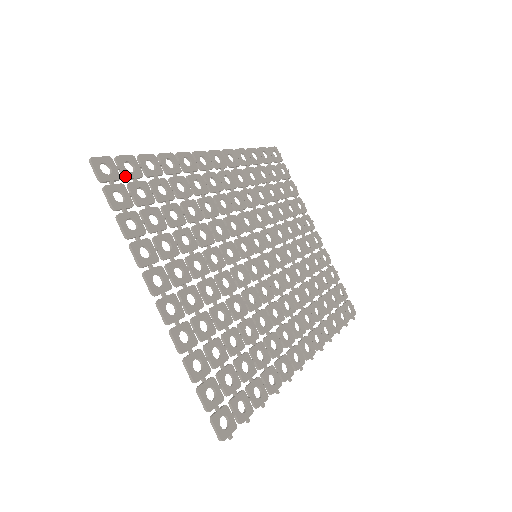
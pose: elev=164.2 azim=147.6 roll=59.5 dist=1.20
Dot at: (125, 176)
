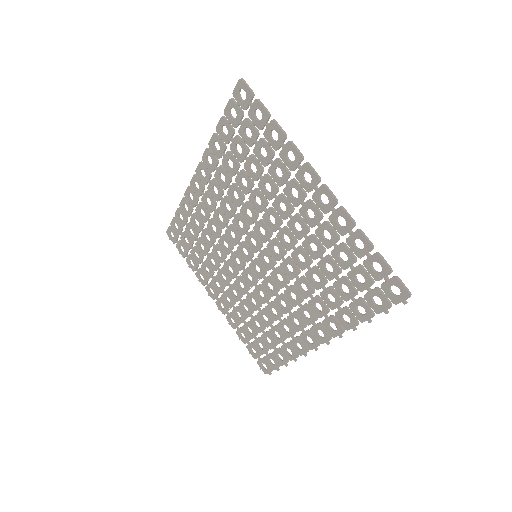
Dot at: (243, 112)
